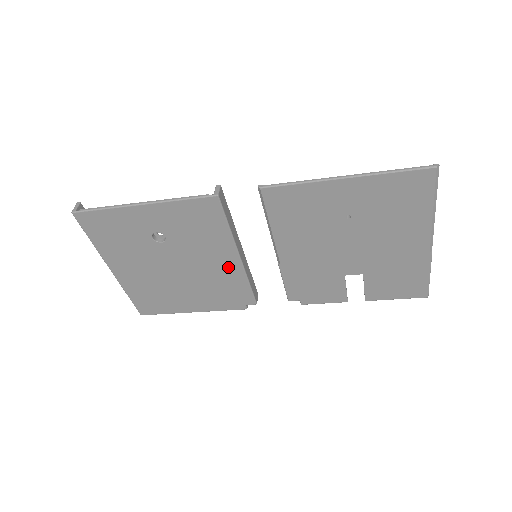
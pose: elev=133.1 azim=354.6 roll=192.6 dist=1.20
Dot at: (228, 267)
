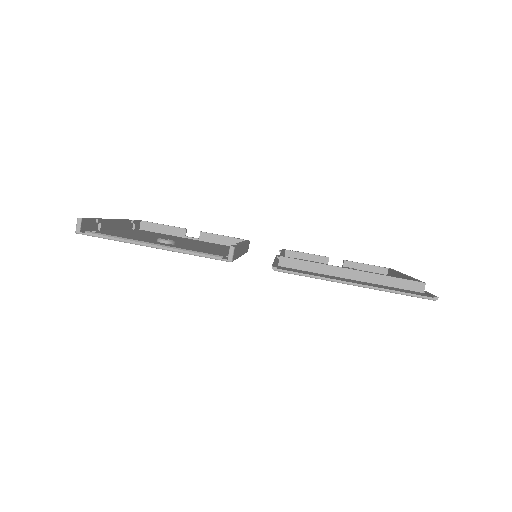
Dot at: occluded
